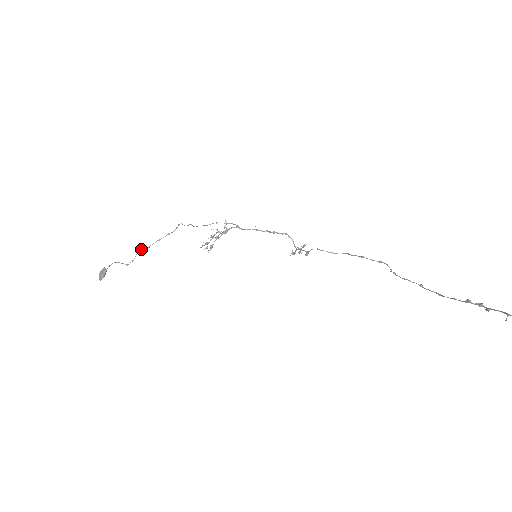
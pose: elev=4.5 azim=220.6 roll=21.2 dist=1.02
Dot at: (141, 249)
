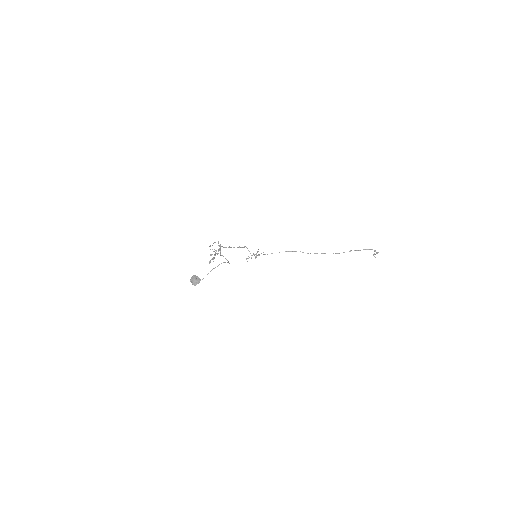
Dot at: occluded
